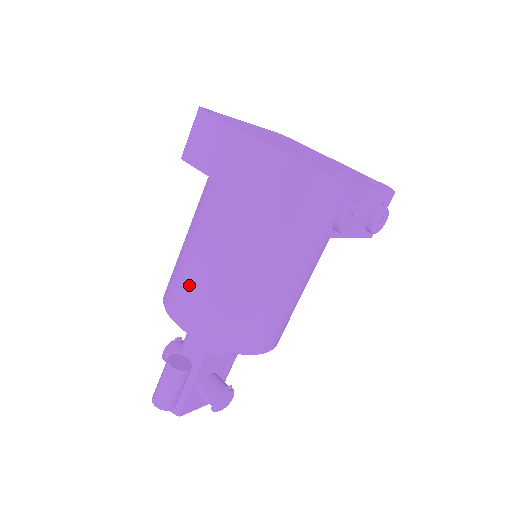
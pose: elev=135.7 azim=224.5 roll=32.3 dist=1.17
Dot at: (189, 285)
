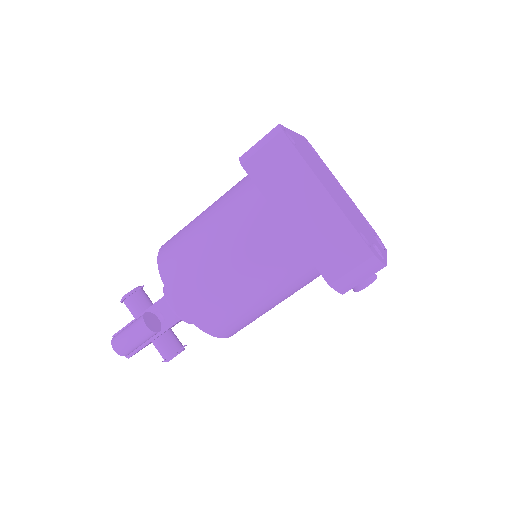
Dot at: (202, 277)
